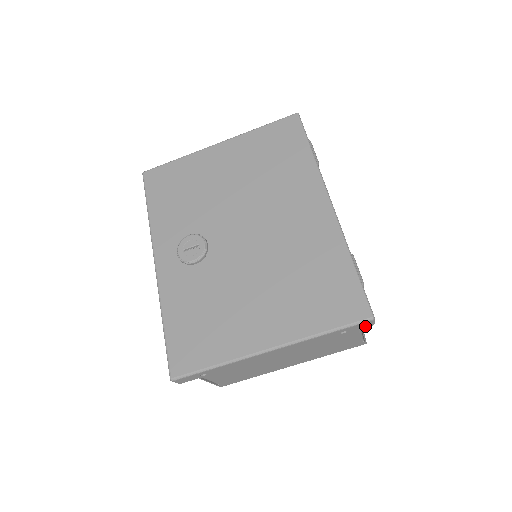
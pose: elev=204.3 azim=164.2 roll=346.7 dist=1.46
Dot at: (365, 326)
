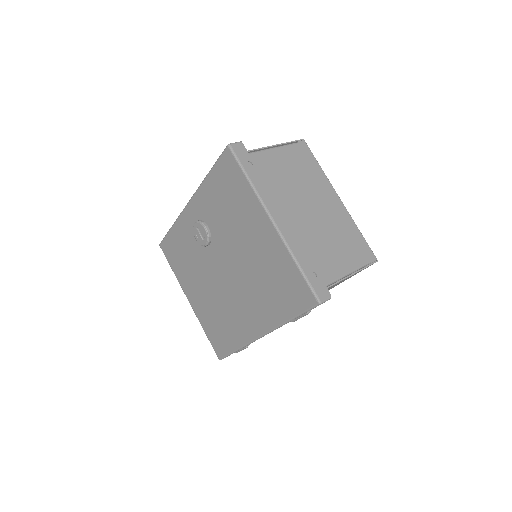
Dot at: occluded
